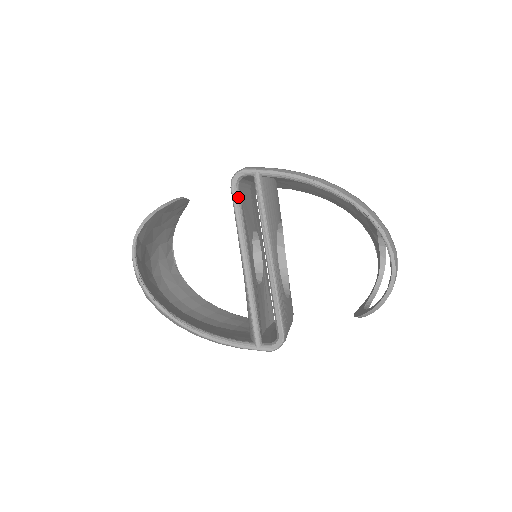
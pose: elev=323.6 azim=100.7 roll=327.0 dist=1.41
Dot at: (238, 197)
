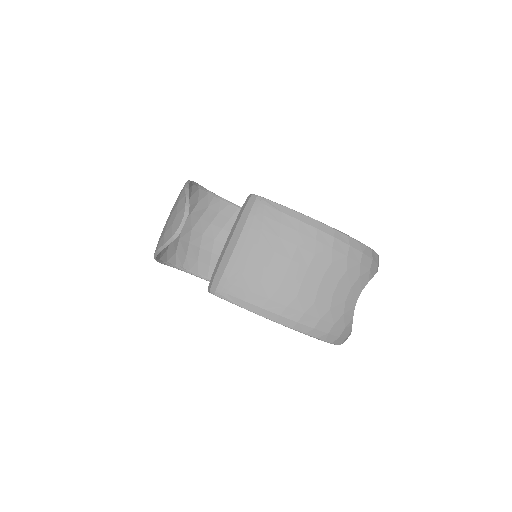
Dot at: occluded
